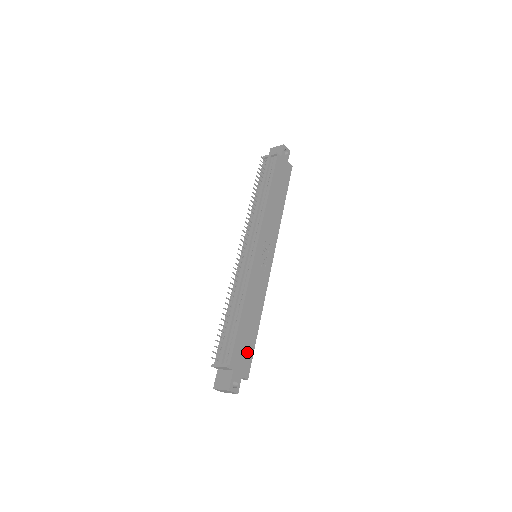
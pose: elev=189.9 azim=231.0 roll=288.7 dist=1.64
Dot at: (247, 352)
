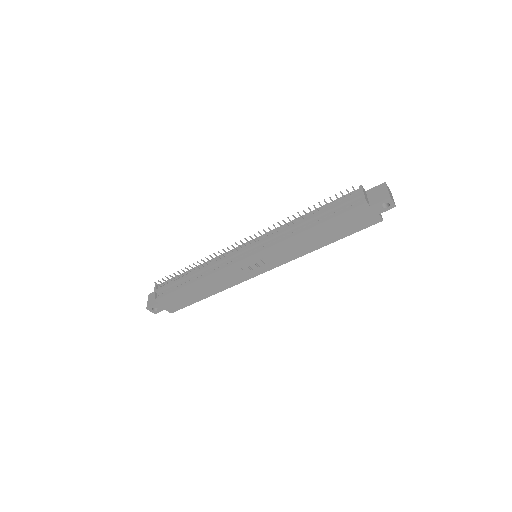
Dot at: (182, 302)
